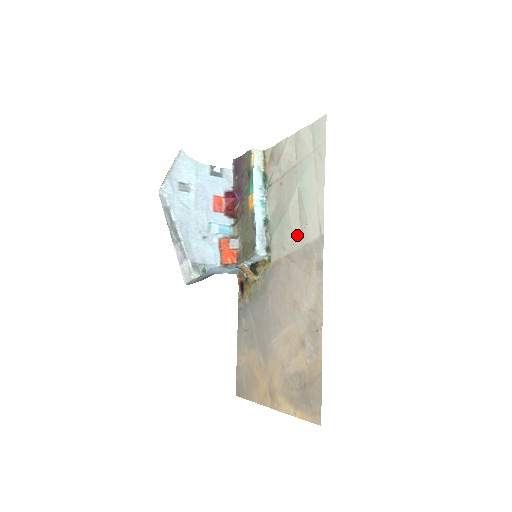
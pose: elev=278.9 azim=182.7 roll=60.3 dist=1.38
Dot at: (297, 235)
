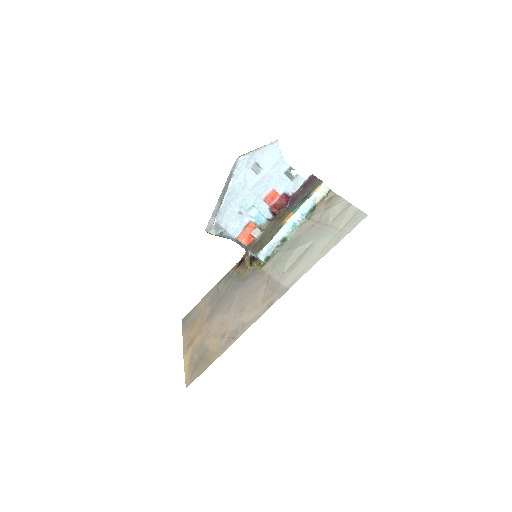
Dot at: (283, 271)
